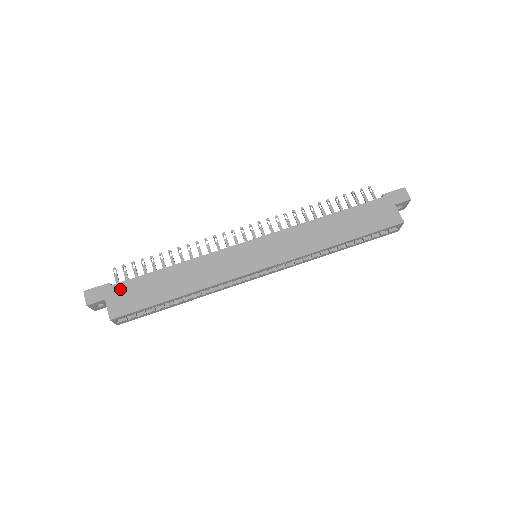
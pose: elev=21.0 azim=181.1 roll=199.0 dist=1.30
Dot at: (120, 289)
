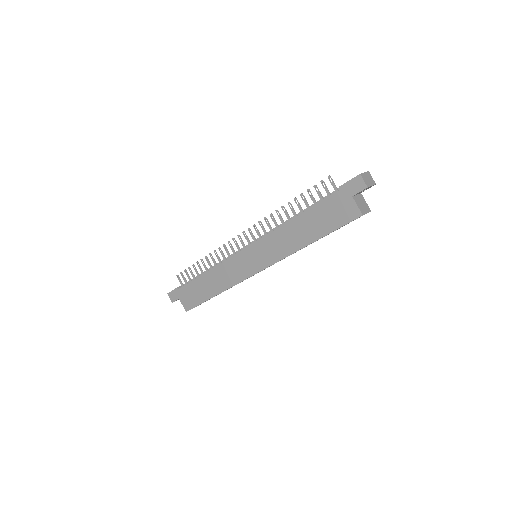
Dot at: (184, 292)
